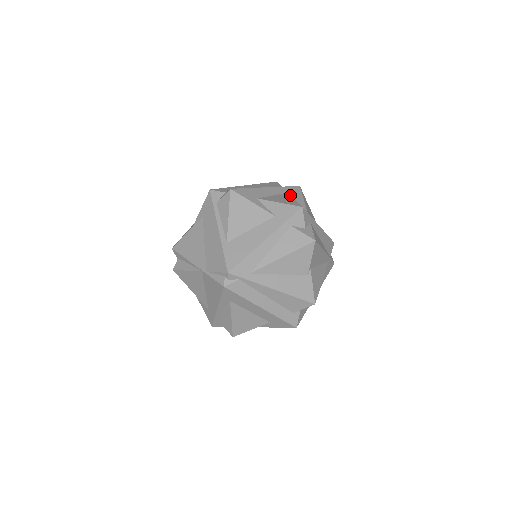
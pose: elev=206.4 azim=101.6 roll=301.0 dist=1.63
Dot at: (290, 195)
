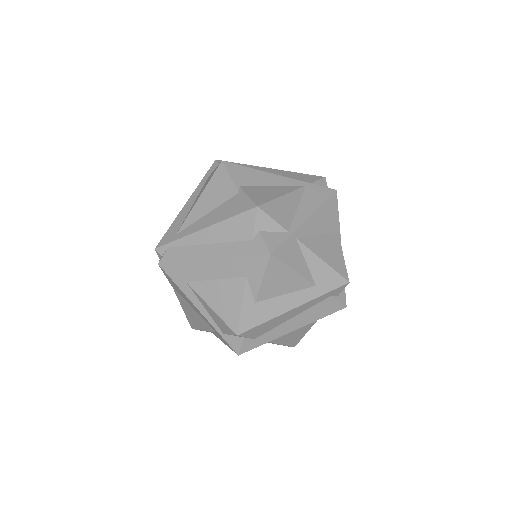
Dot at: occluded
